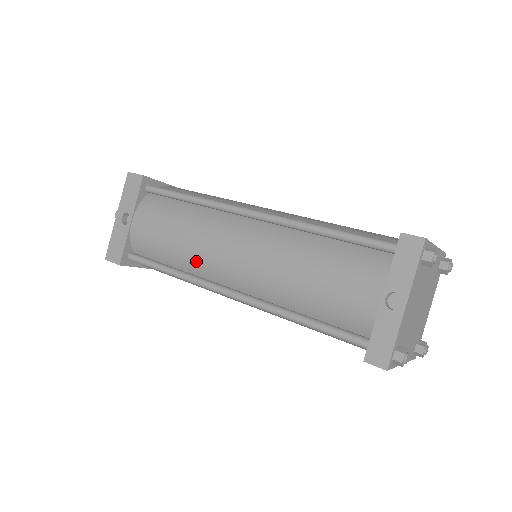
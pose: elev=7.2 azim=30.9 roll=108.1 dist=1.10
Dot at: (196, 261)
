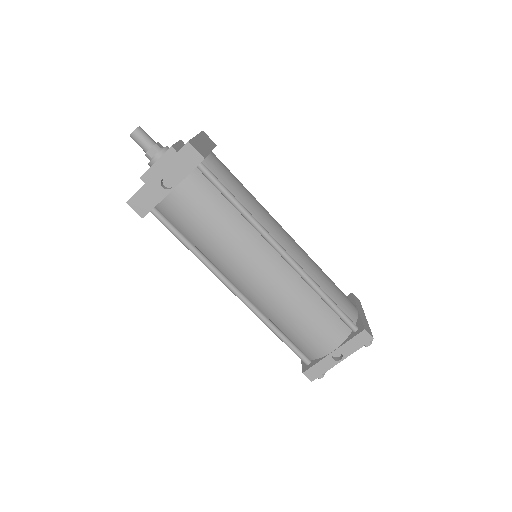
Dot at: (221, 259)
